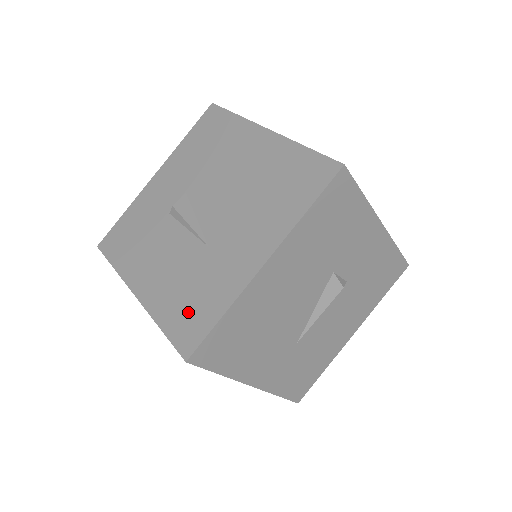
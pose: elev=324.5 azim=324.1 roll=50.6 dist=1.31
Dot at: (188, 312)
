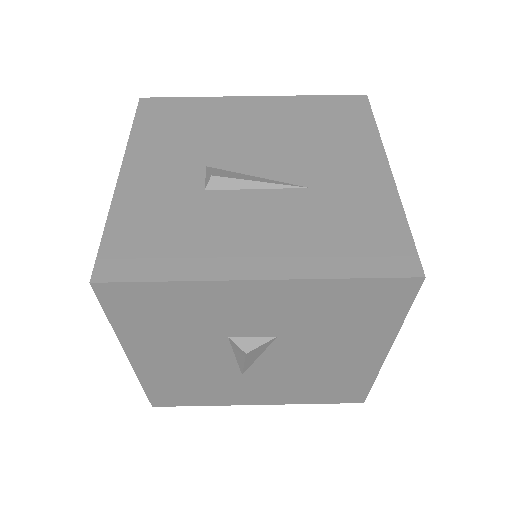
Dot at: (364, 242)
